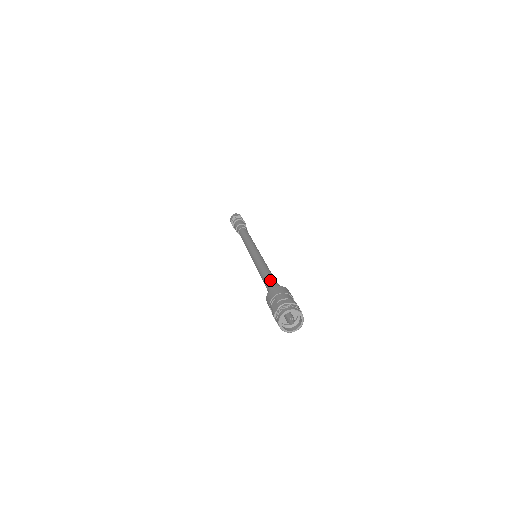
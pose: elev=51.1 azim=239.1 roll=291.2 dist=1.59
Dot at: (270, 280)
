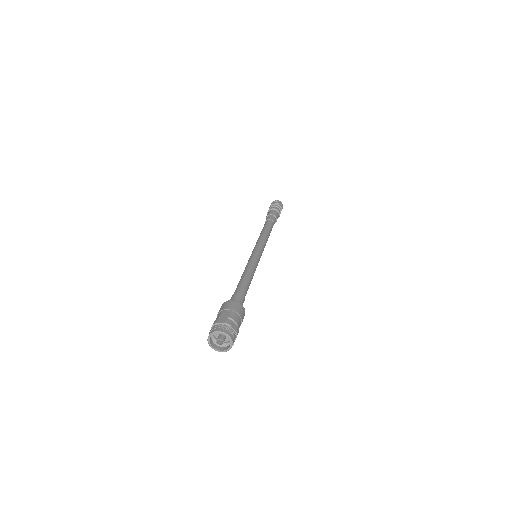
Dot at: (243, 291)
